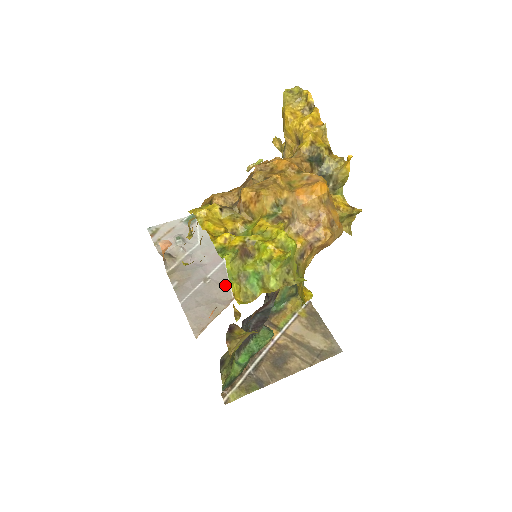
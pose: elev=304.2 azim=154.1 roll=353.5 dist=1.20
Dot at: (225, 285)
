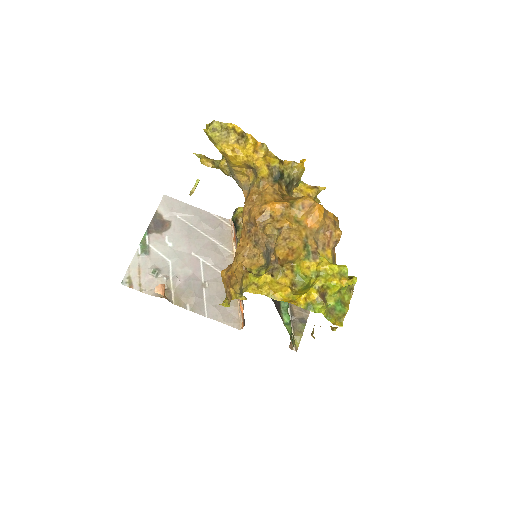
Dot at: (220, 277)
